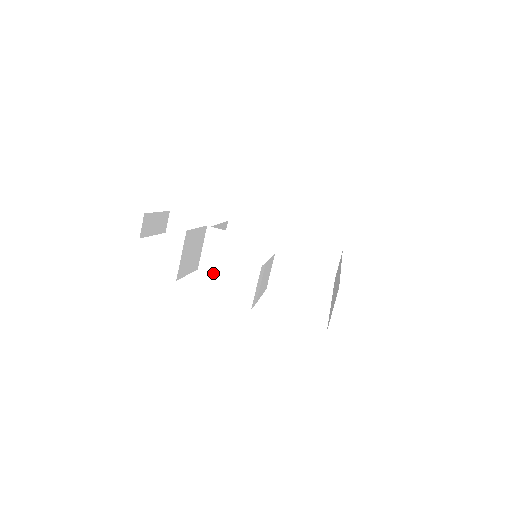
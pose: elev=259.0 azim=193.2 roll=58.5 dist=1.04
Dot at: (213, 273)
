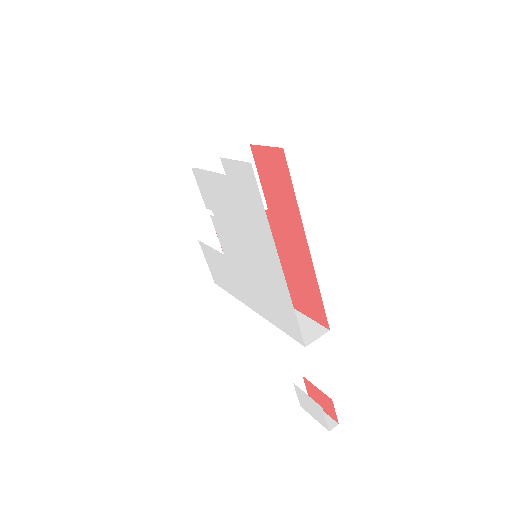
Dot at: (219, 214)
